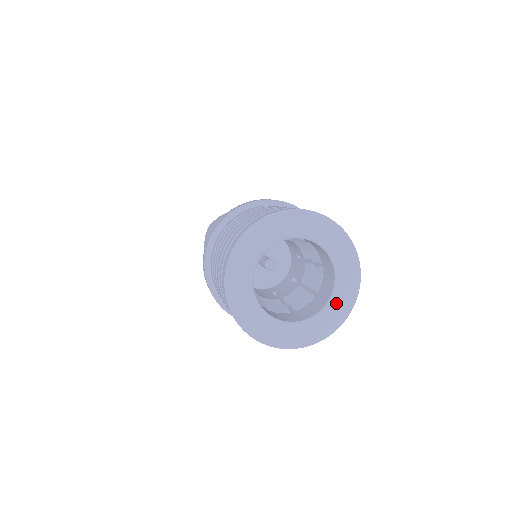
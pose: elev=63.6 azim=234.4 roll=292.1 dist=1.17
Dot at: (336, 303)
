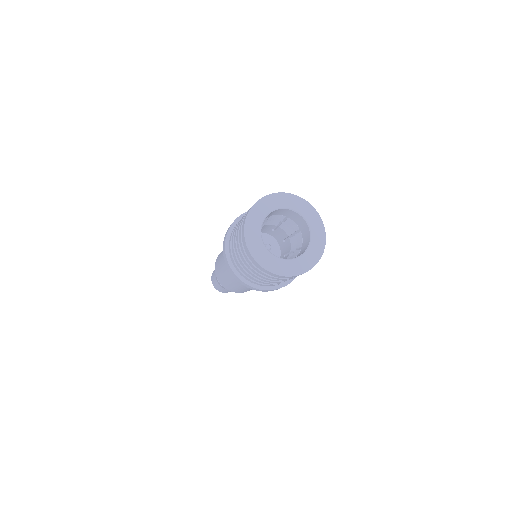
Dot at: (301, 261)
